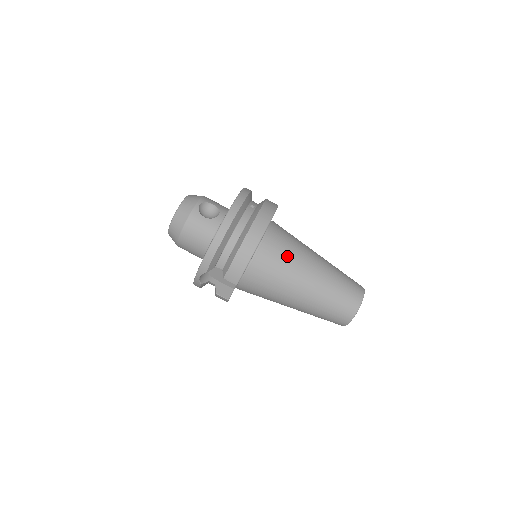
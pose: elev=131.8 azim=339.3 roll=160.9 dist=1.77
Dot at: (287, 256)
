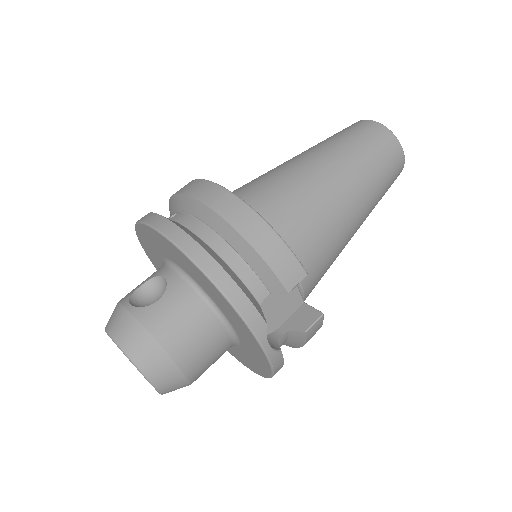
Dot at: (279, 187)
